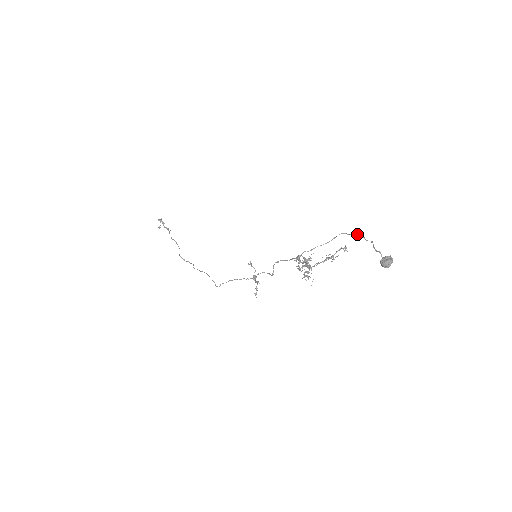
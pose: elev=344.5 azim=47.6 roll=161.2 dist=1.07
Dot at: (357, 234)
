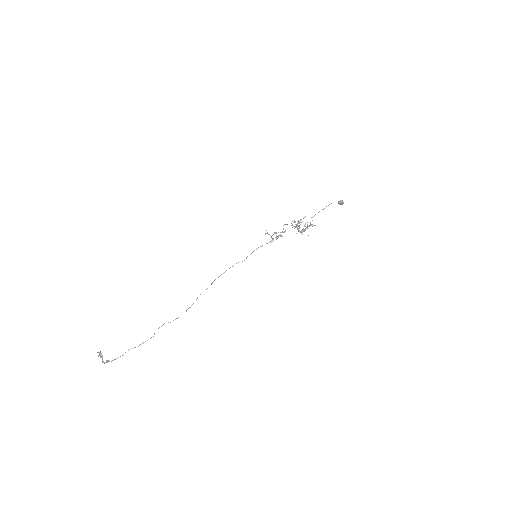
Dot at: (315, 214)
